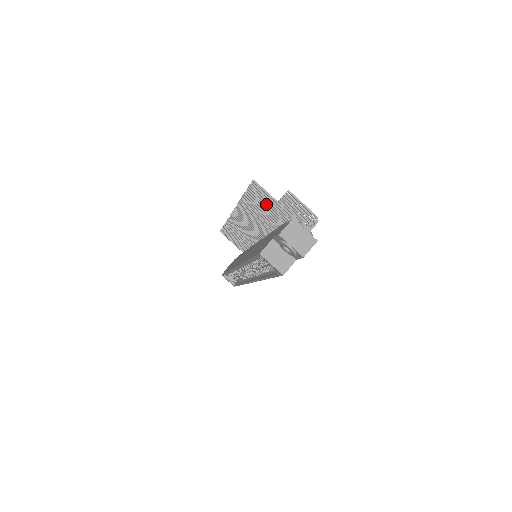
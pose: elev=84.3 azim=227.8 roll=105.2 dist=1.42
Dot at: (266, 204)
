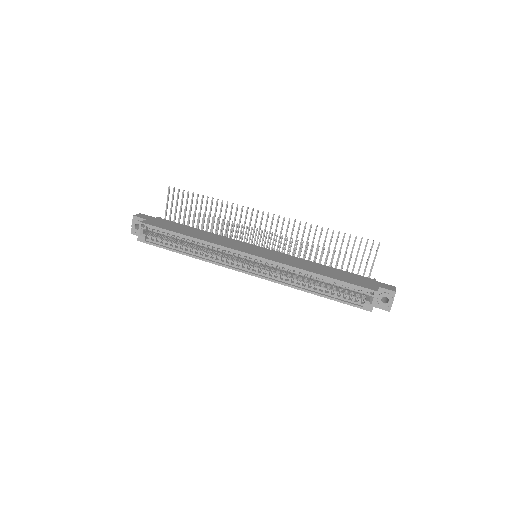
Dot at: (357, 254)
